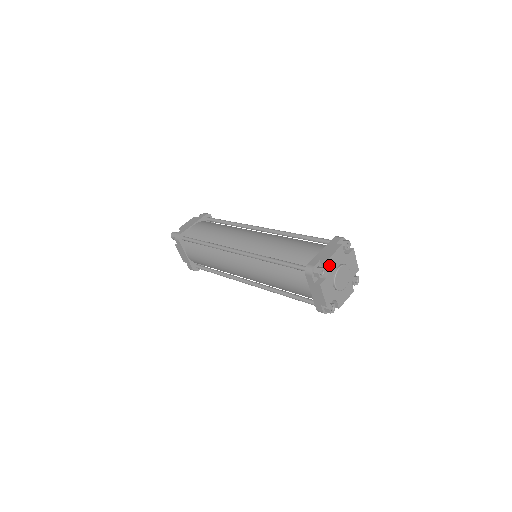
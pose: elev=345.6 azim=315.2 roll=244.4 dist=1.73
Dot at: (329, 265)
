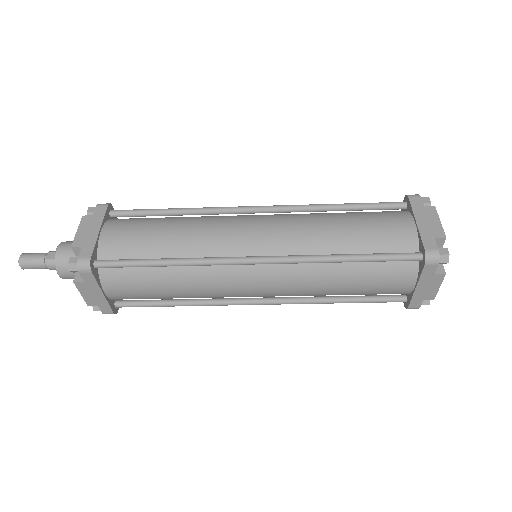
Dot at: occluded
